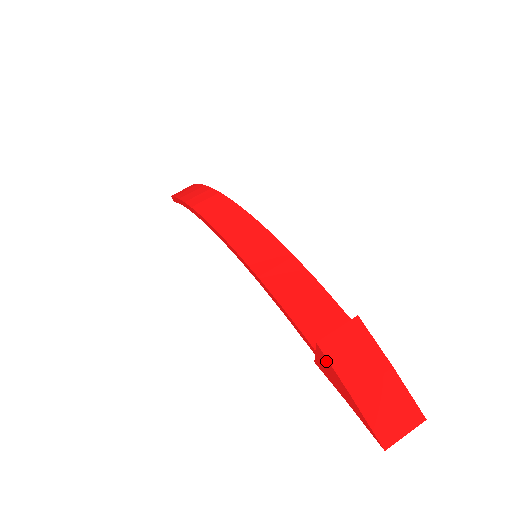
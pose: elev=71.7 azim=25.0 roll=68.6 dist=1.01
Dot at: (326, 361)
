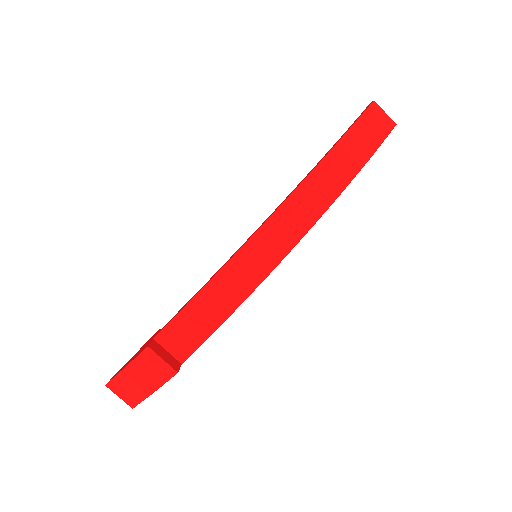
Dot at: (142, 351)
